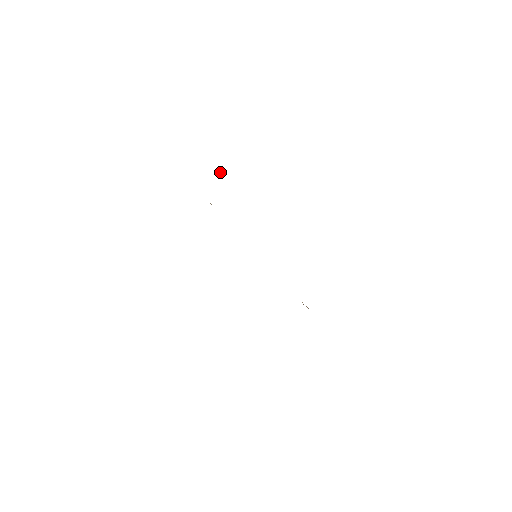
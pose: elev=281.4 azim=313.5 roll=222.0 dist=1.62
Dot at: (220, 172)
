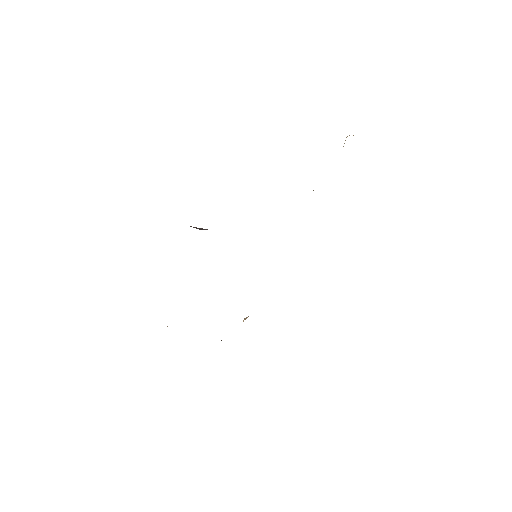
Dot at: (347, 136)
